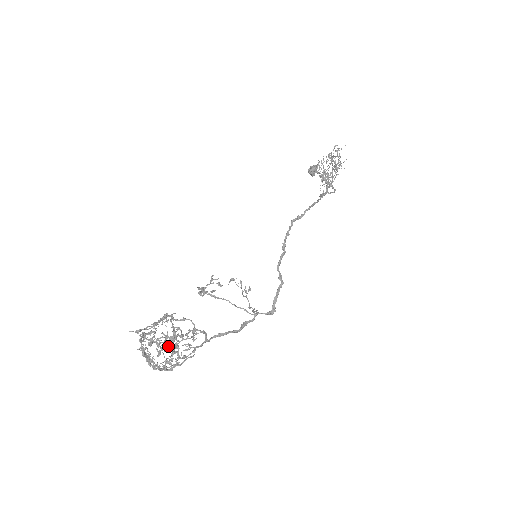
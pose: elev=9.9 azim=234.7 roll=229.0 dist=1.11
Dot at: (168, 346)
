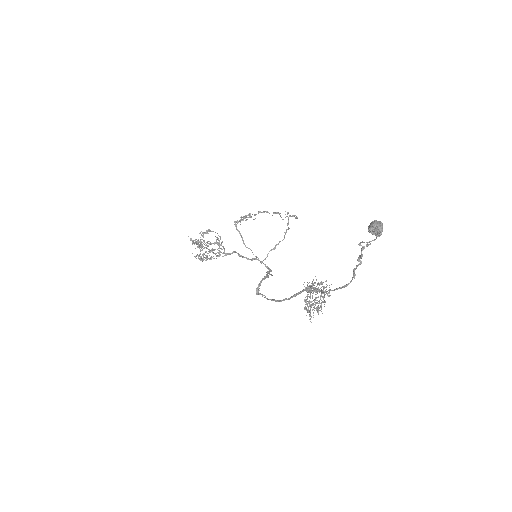
Dot at: (204, 254)
